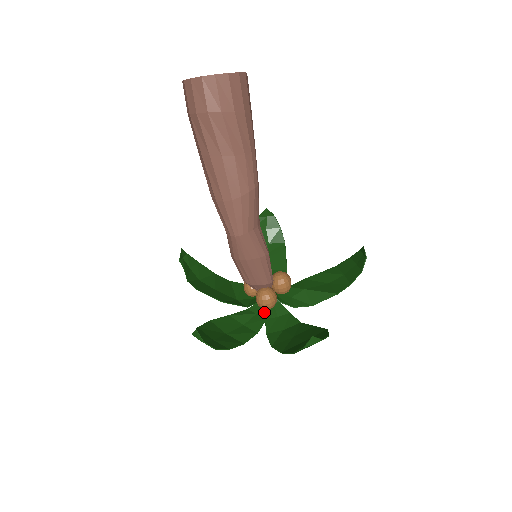
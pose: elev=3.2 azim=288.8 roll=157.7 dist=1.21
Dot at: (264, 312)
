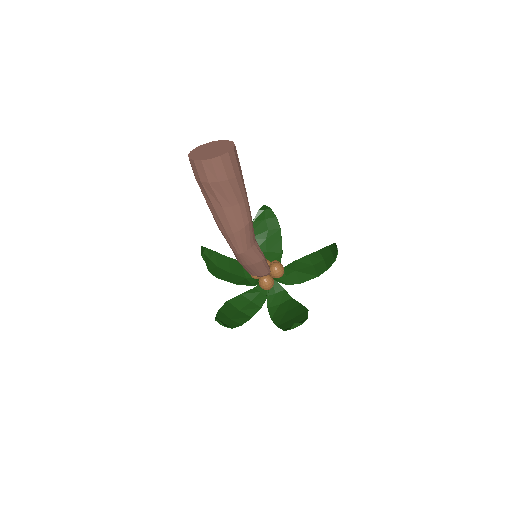
Dot at: (266, 291)
